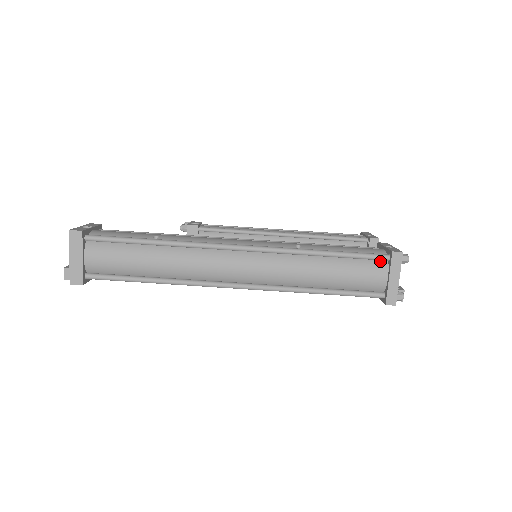
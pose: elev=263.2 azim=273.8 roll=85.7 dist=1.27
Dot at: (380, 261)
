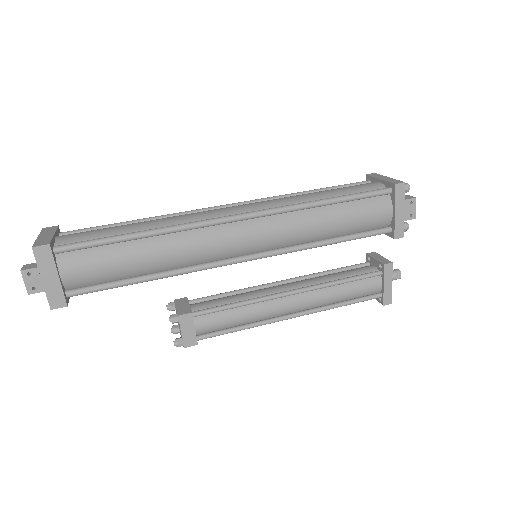
Dot at: occluded
